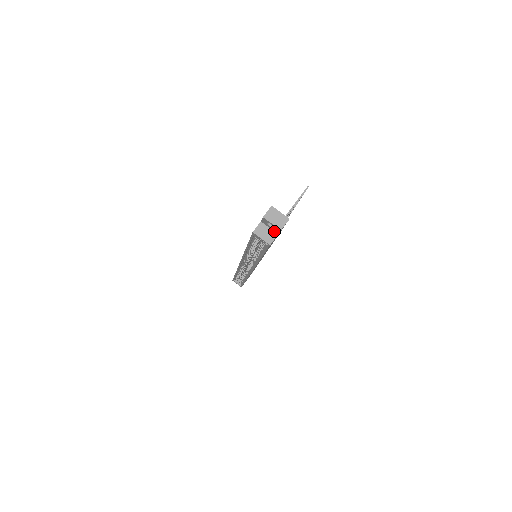
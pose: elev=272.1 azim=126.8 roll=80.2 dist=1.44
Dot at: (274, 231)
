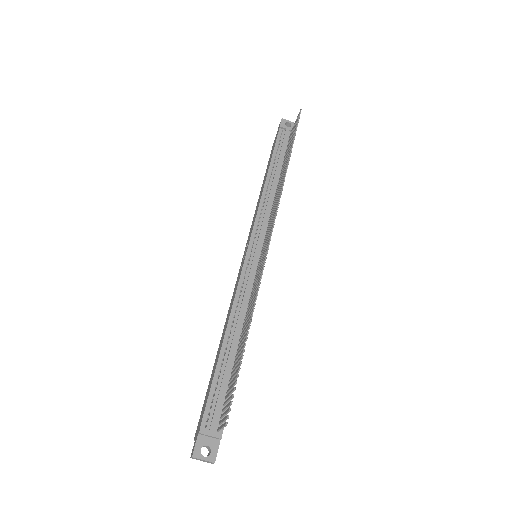
Dot at: occluded
